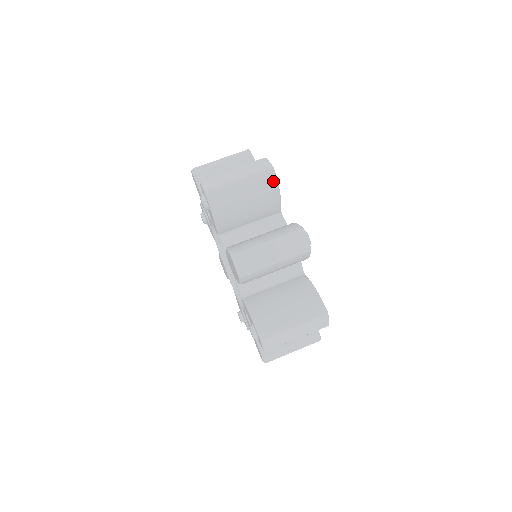
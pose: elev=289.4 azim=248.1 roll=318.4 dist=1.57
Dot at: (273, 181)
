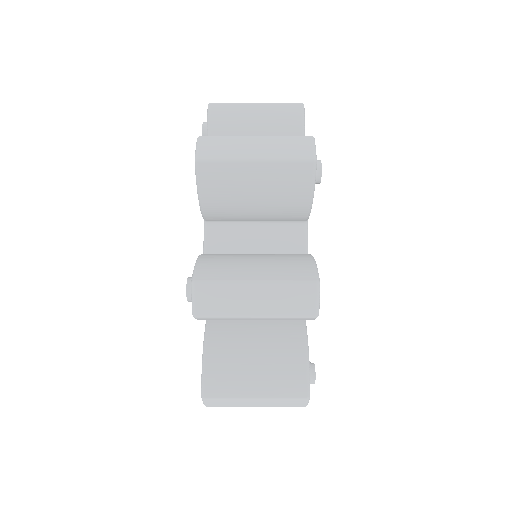
Dot at: (298, 118)
